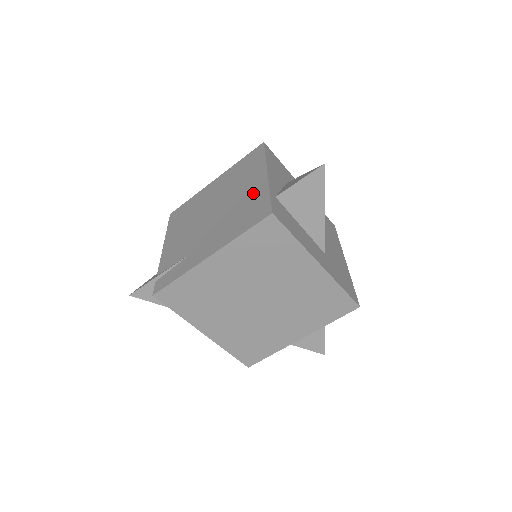
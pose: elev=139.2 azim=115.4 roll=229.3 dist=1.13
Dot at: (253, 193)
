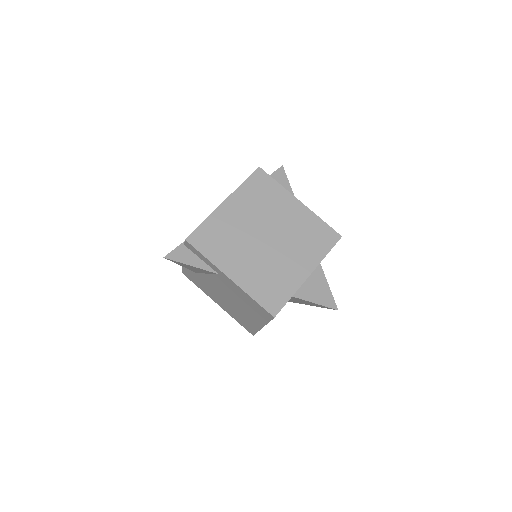
Dot at: occluded
